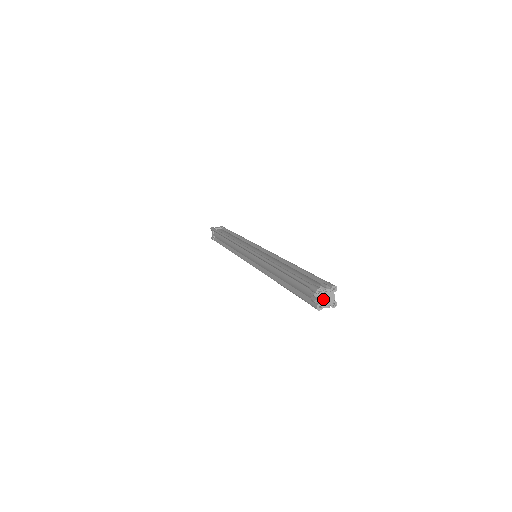
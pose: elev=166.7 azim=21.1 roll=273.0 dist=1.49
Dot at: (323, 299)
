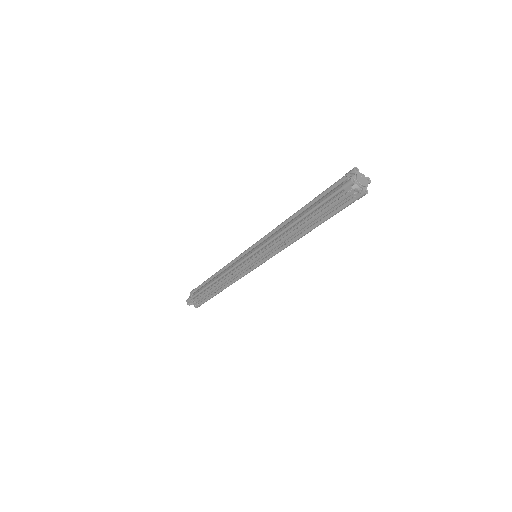
Dot at: (358, 176)
